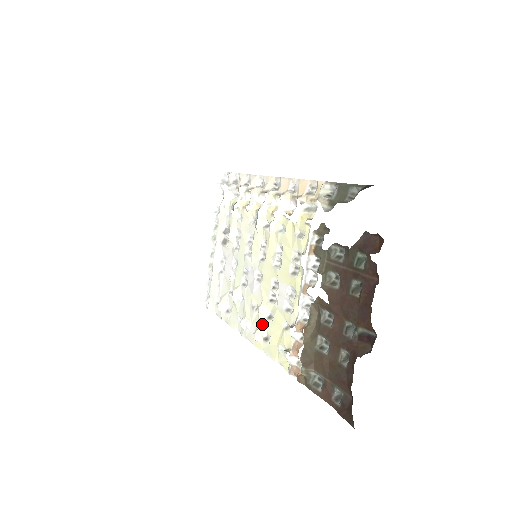
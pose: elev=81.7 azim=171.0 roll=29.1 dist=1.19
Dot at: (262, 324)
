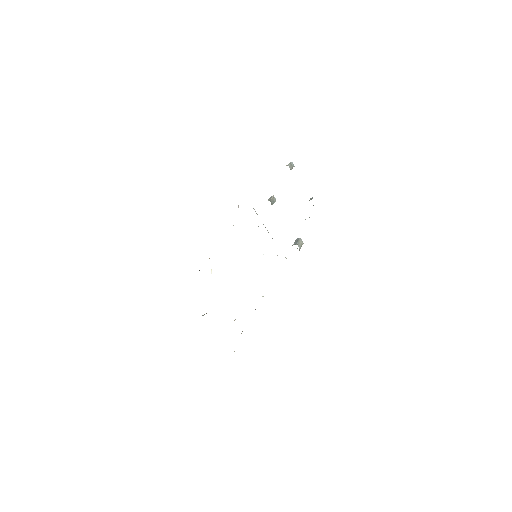
Dot at: occluded
